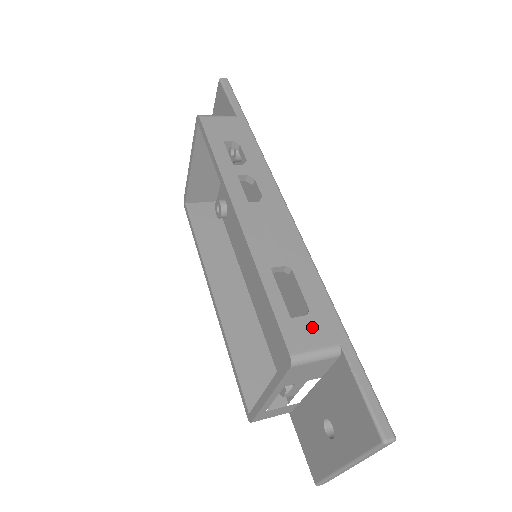
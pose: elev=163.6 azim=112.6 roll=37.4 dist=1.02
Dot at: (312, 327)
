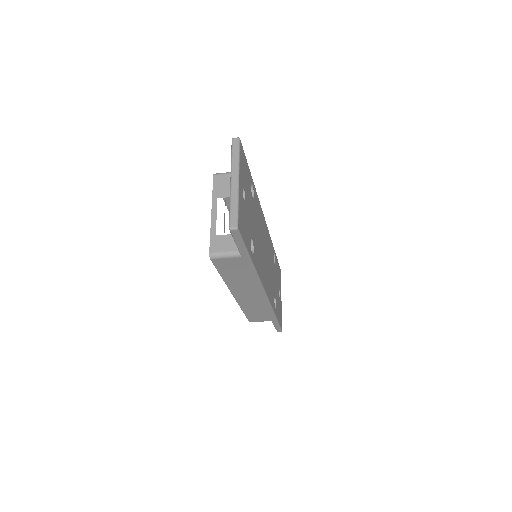
Dot at: occluded
